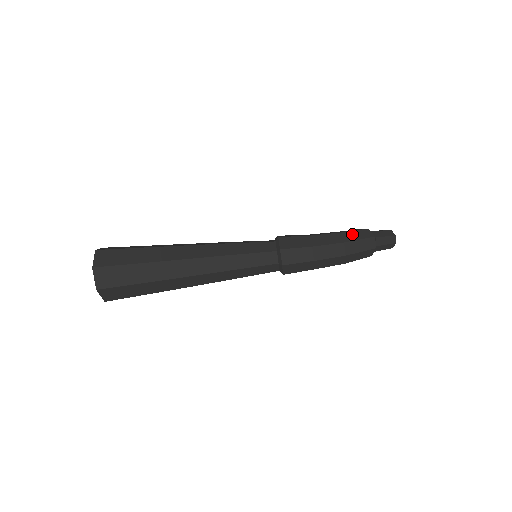
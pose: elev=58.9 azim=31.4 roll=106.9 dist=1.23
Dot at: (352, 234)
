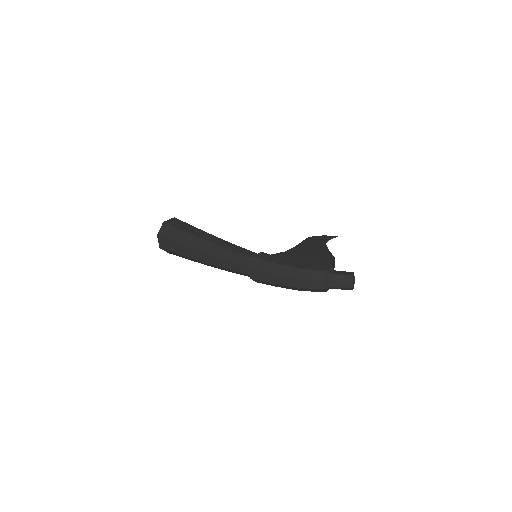
Dot at: (307, 273)
